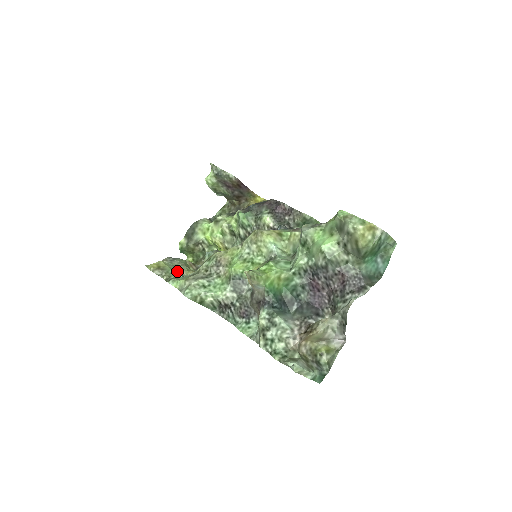
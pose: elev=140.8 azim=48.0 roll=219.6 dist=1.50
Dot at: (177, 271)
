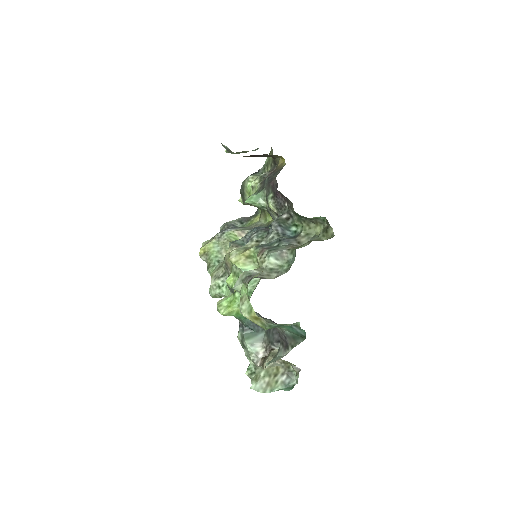
Dot at: (218, 254)
